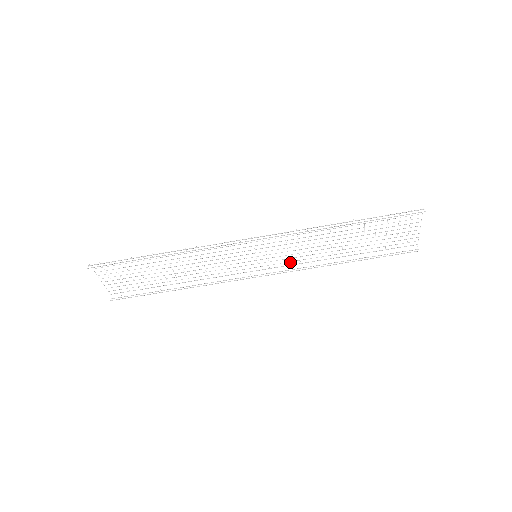
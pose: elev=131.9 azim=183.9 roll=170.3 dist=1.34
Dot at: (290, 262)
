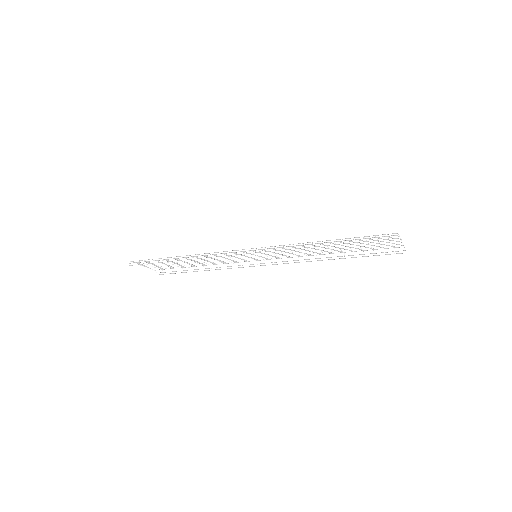
Dot at: (288, 257)
